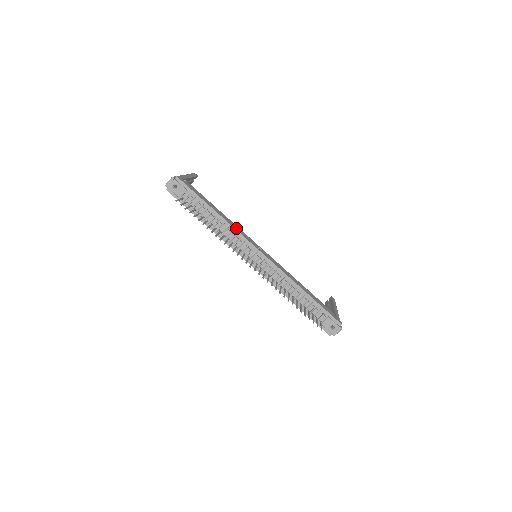
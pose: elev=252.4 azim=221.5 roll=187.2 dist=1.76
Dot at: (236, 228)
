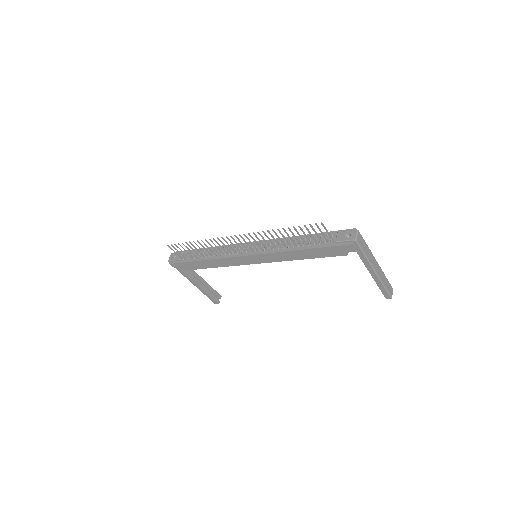
Dot at: occluded
